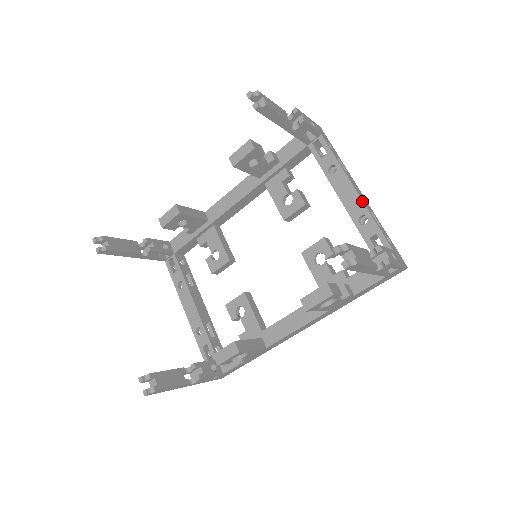
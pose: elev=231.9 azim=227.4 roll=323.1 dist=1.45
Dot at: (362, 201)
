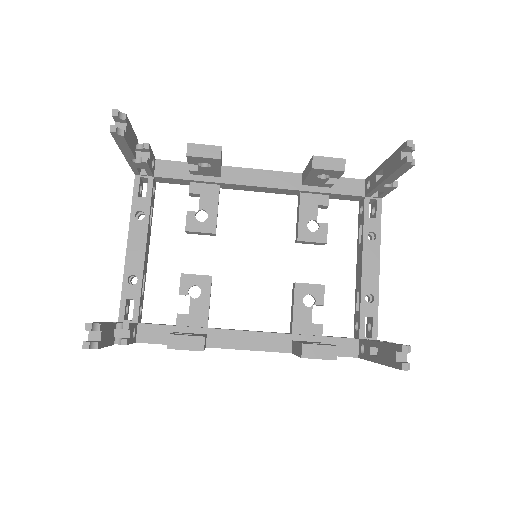
Dot at: occluded
